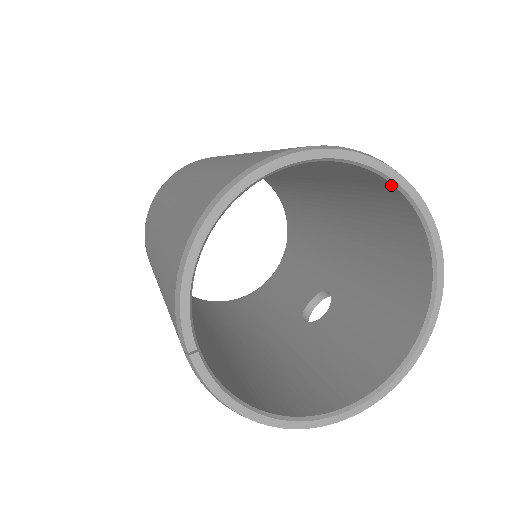
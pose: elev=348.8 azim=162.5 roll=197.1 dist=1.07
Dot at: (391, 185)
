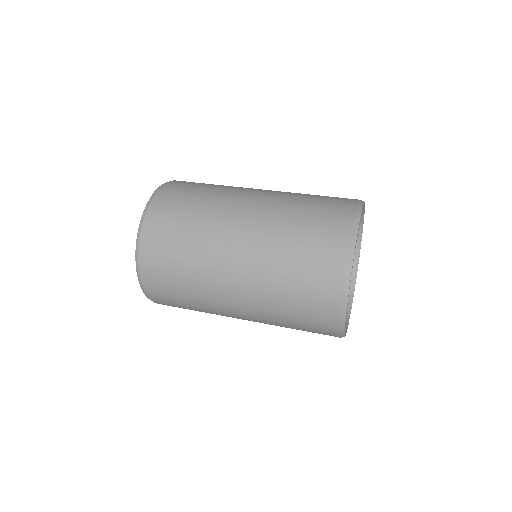
Dot at: occluded
